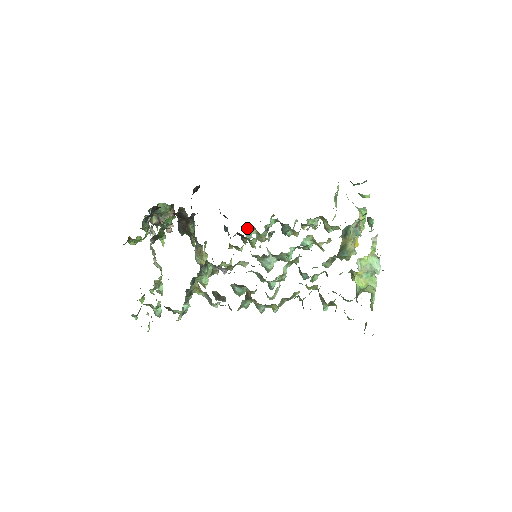
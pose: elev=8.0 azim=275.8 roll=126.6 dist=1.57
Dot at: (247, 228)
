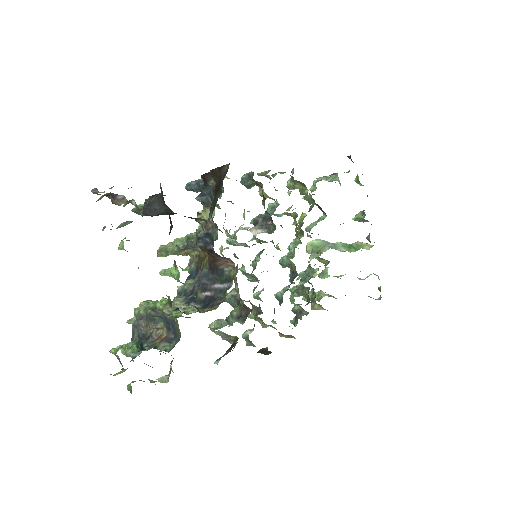
Dot at: occluded
